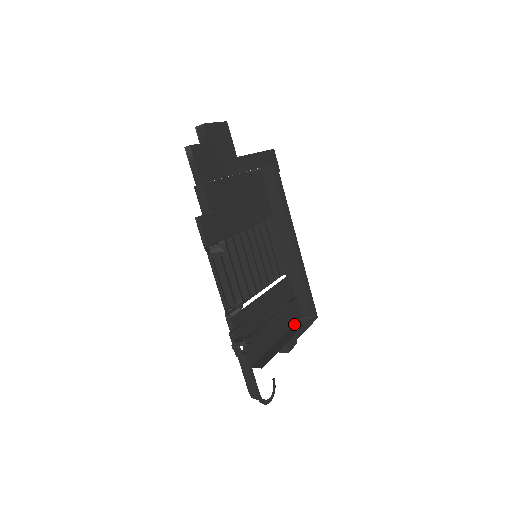
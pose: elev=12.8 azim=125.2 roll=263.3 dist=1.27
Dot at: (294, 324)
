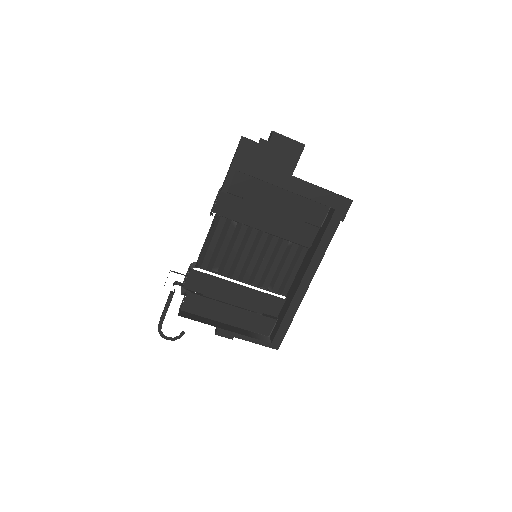
Dot at: (256, 332)
